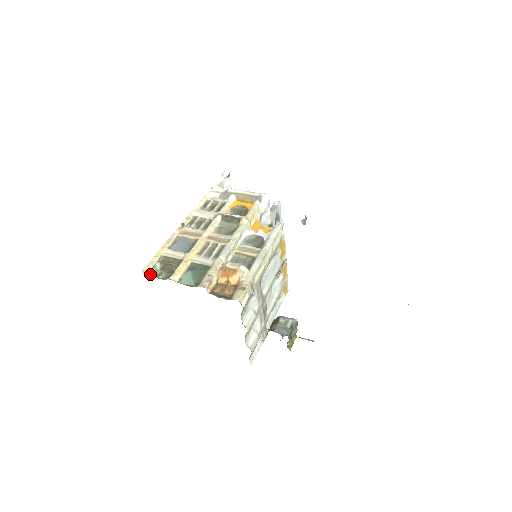
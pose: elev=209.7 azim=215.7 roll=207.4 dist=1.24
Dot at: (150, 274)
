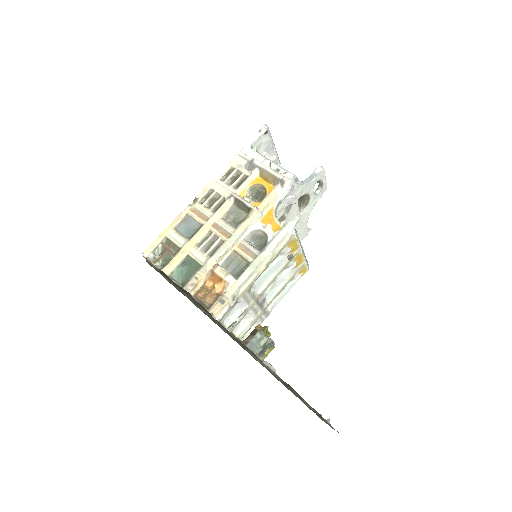
Dot at: (150, 257)
